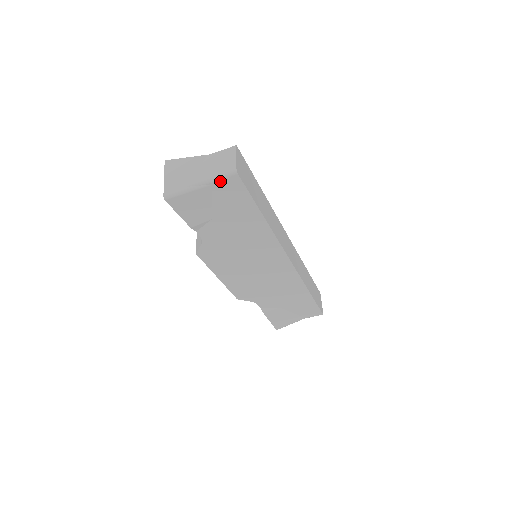
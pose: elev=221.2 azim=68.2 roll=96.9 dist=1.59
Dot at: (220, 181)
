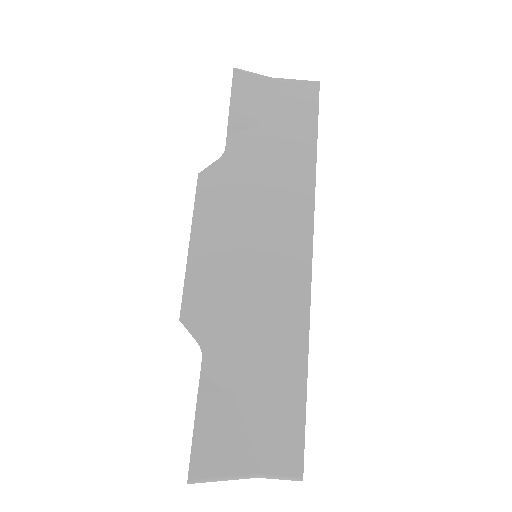
Dot at: (298, 83)
